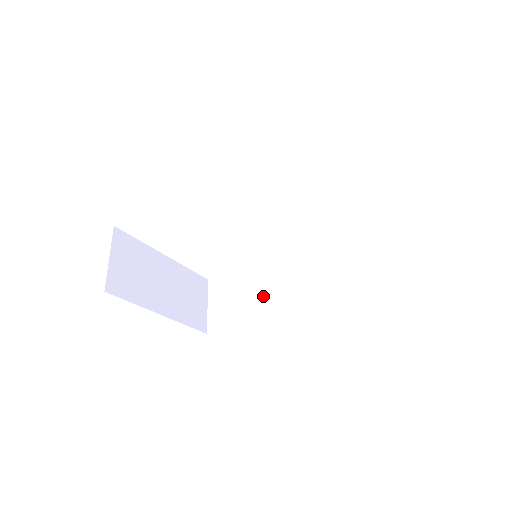
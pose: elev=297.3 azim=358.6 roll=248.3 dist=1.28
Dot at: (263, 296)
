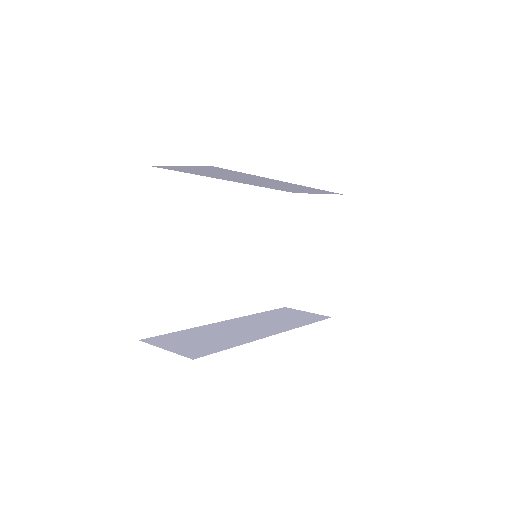
Dot at: (231, 334)
